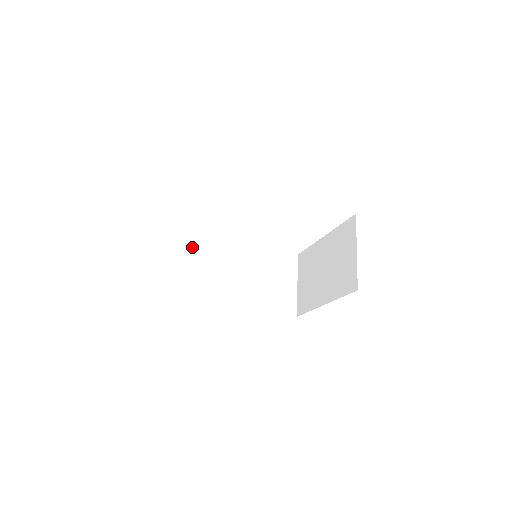
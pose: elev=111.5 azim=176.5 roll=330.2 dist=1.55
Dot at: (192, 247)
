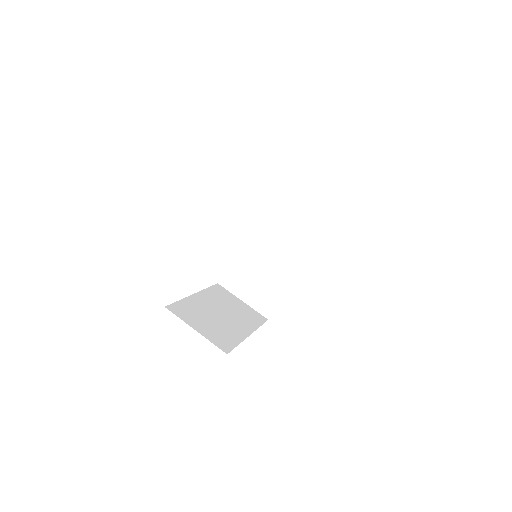
Dot at: (238, 275)
